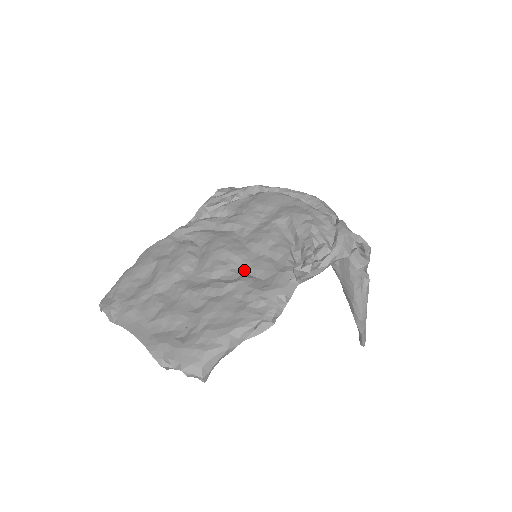
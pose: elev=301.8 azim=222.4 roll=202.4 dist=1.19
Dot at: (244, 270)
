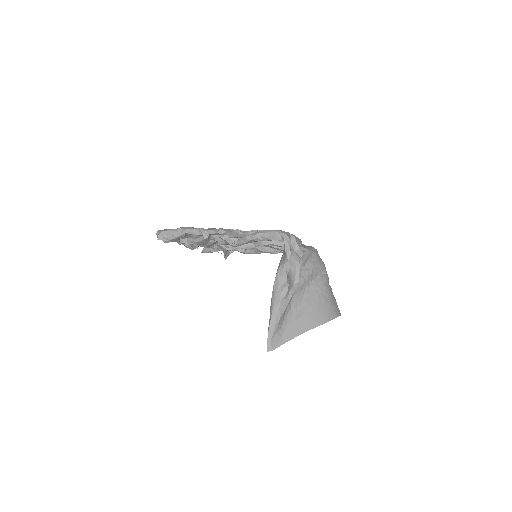
Dot at: occluded
